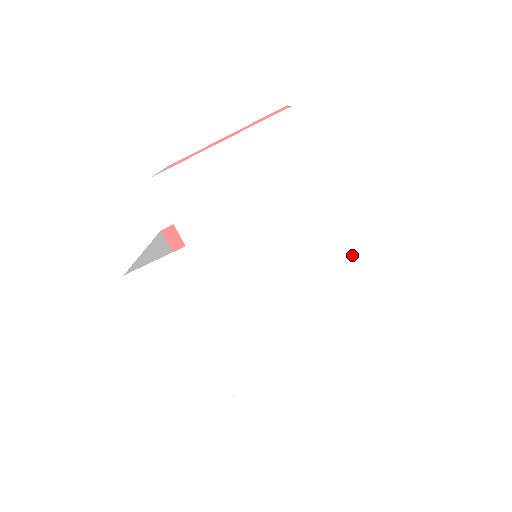
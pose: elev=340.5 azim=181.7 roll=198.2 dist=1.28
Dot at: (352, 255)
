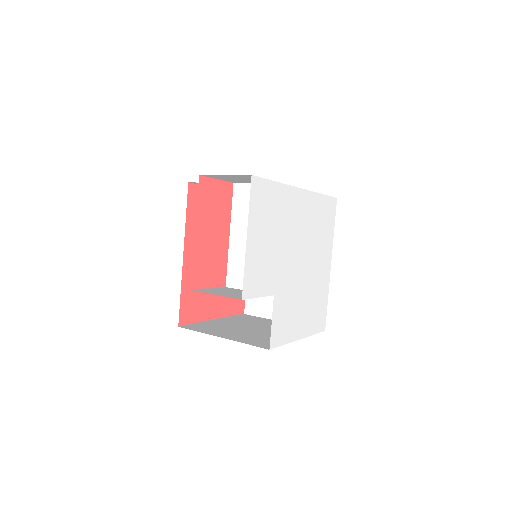
Dot at: (310, 193)
